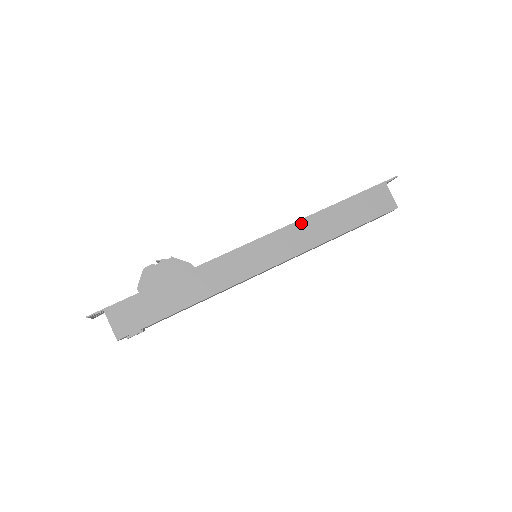
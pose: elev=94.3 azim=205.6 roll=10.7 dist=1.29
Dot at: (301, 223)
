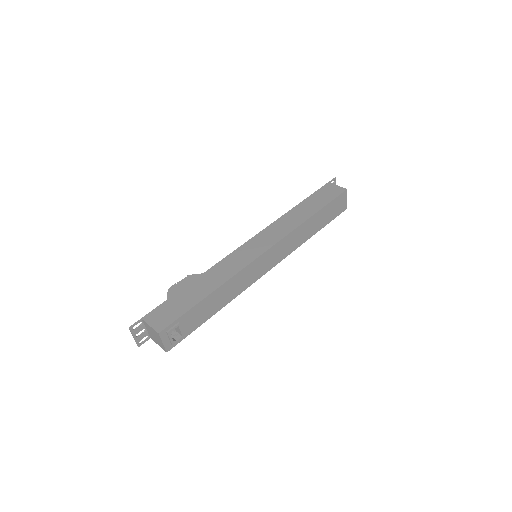
Dot at: (278, 221)
